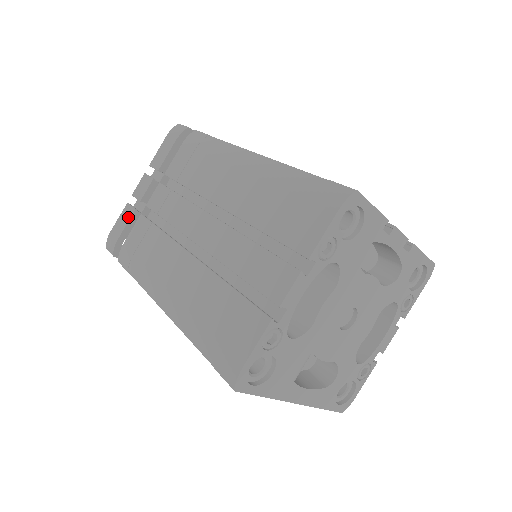
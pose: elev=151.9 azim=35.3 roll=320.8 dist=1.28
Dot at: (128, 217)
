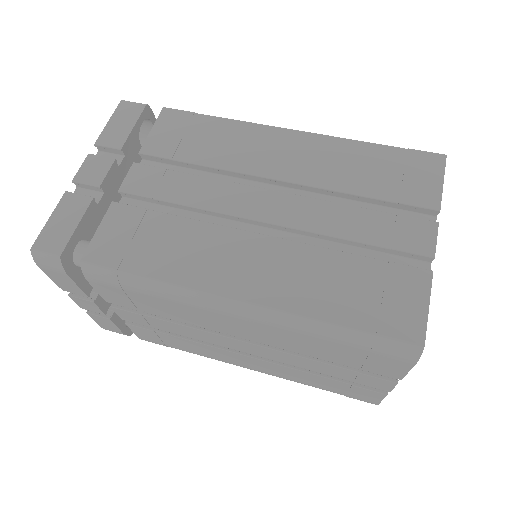
Dot at: (109, 323)
